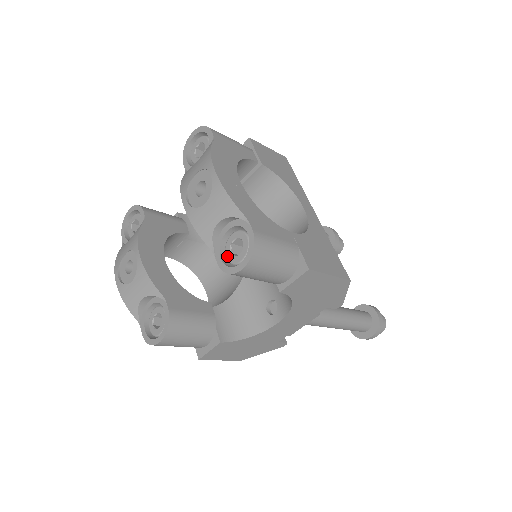
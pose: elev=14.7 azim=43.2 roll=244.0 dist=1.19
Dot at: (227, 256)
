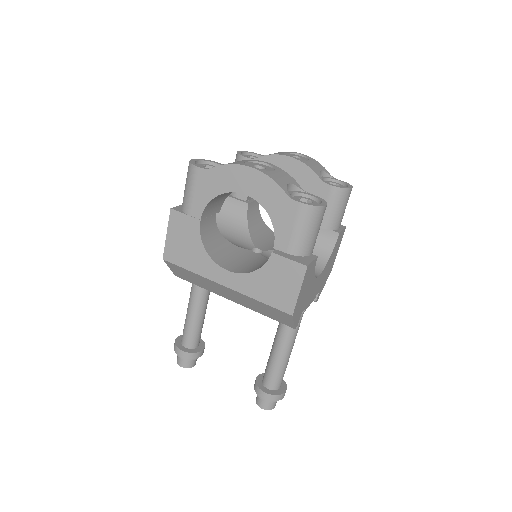
Dot at: occluded
